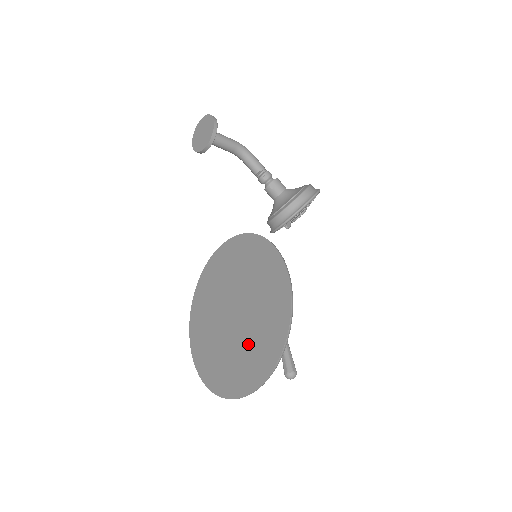
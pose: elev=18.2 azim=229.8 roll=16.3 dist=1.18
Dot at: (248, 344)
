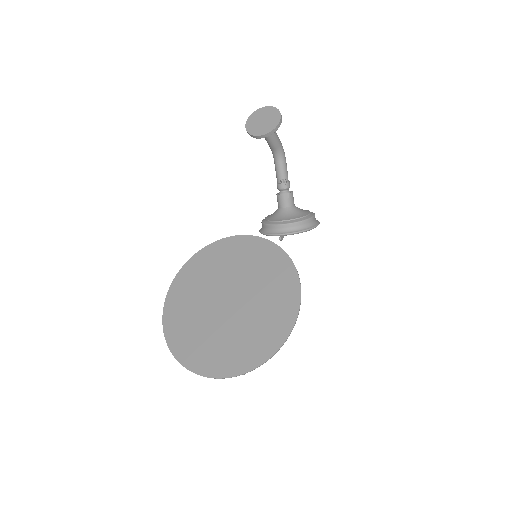
Dot at: (233, 336)
